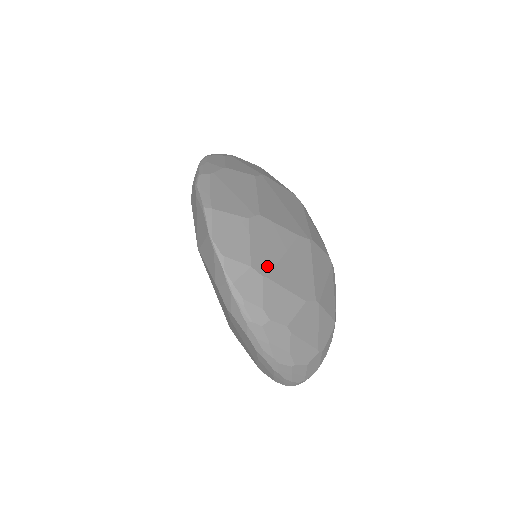
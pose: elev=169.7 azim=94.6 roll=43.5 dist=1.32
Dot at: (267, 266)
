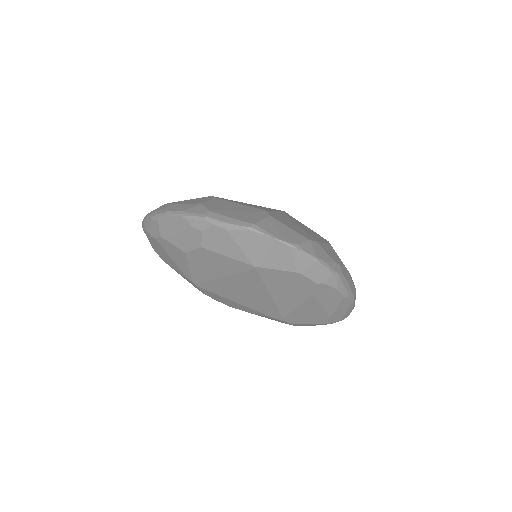
Dot at: (308, 236)
